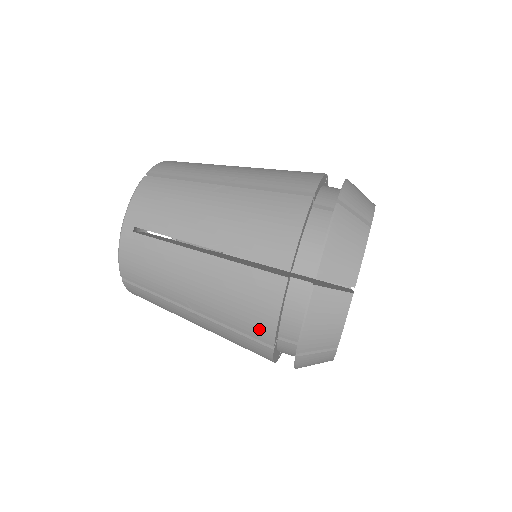
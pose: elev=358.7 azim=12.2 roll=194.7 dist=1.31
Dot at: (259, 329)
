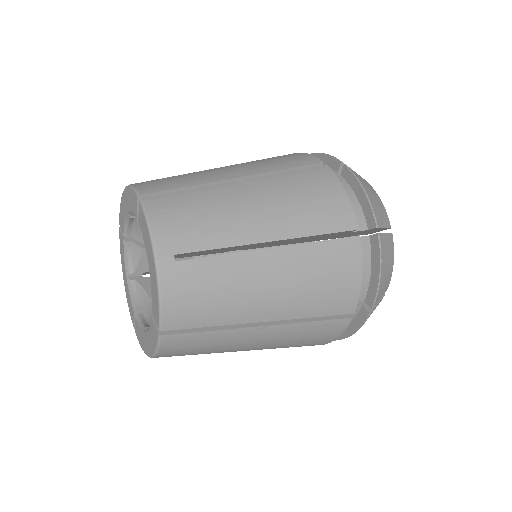
Dot at: (342, 301)
